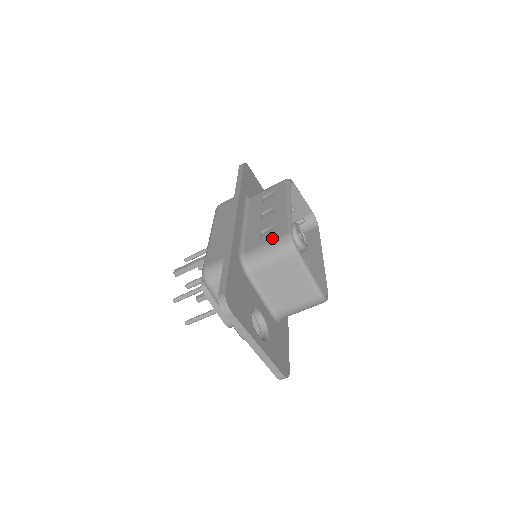
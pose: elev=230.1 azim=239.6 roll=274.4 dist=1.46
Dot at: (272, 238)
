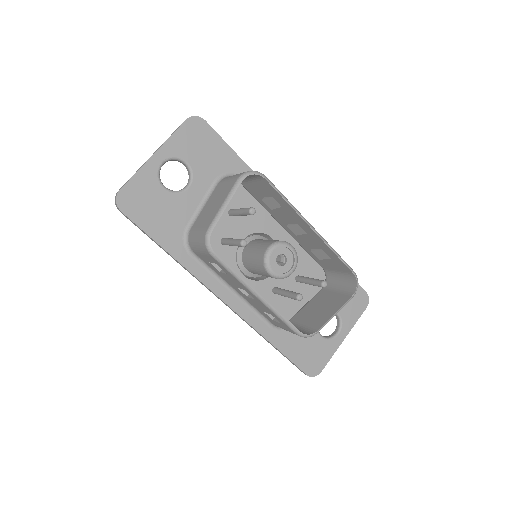
Dot at: (285, 329)
